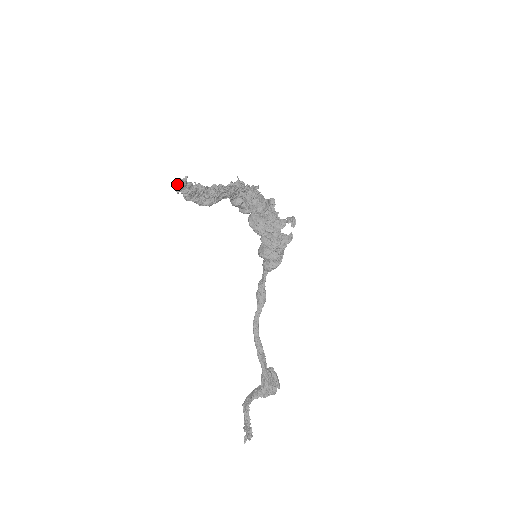
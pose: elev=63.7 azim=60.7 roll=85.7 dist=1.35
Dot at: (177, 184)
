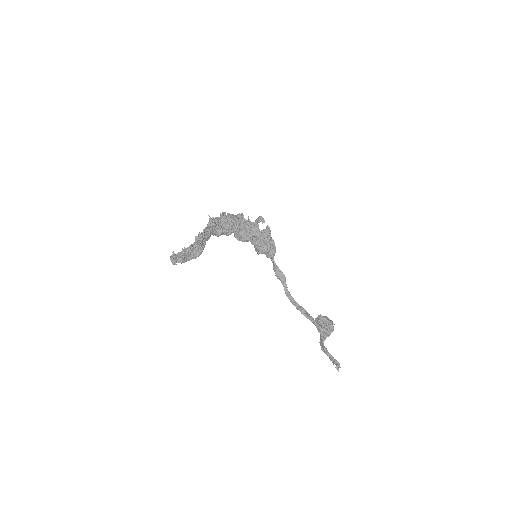
Dot at: (171, 261)
